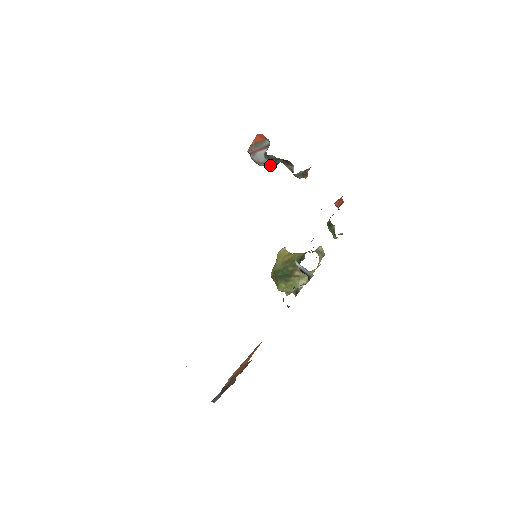
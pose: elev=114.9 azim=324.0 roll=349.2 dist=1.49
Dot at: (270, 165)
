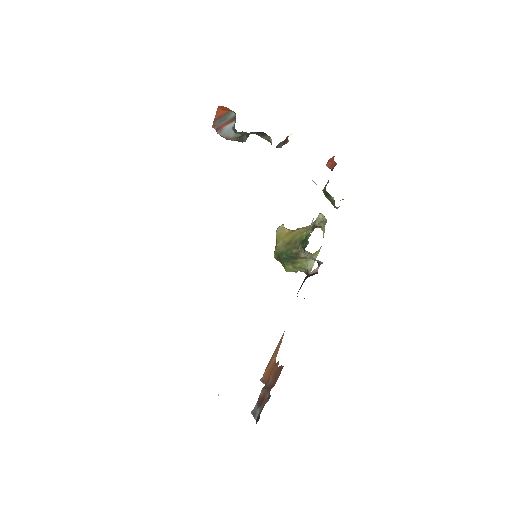
Dot at: (242, 138)
